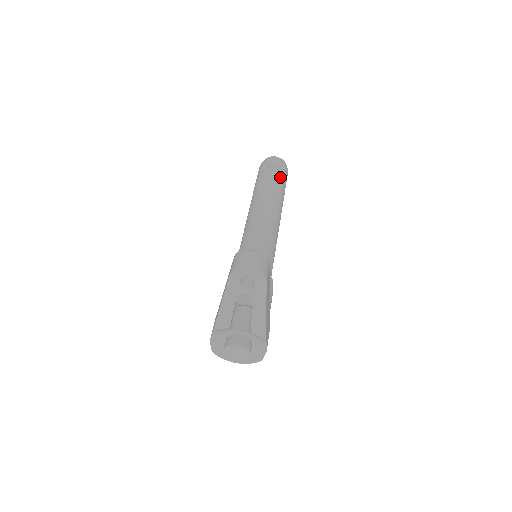
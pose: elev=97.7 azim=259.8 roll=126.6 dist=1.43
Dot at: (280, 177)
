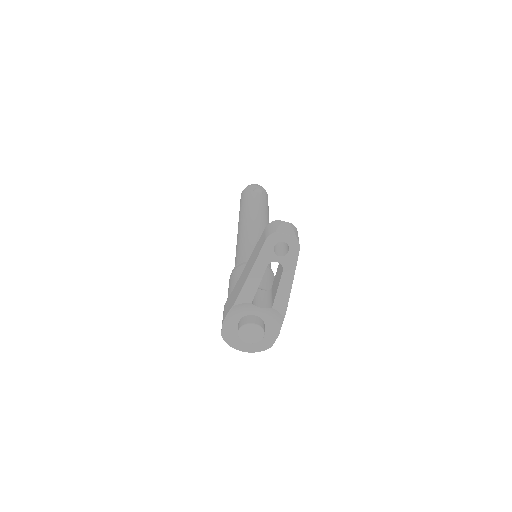
Dot at: (265, 200)
